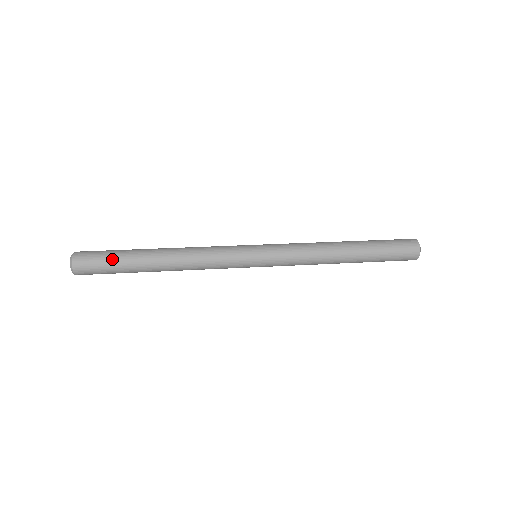
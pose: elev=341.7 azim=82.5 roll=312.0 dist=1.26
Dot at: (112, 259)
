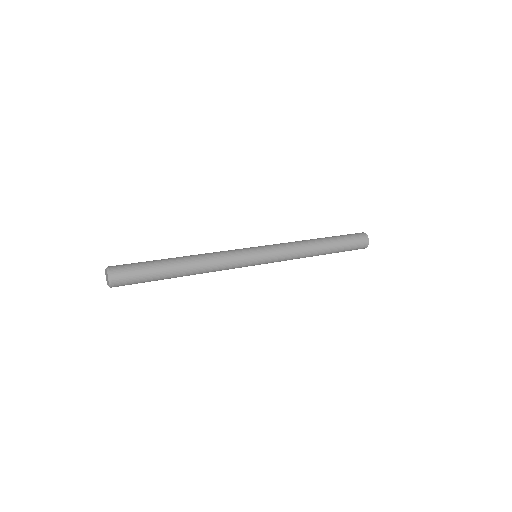
Dot at: (145, 269)
